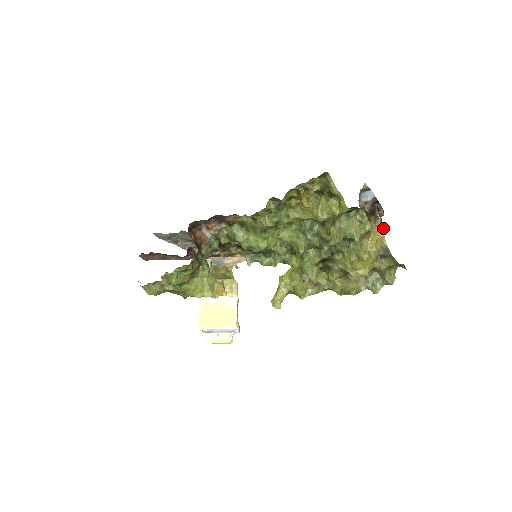
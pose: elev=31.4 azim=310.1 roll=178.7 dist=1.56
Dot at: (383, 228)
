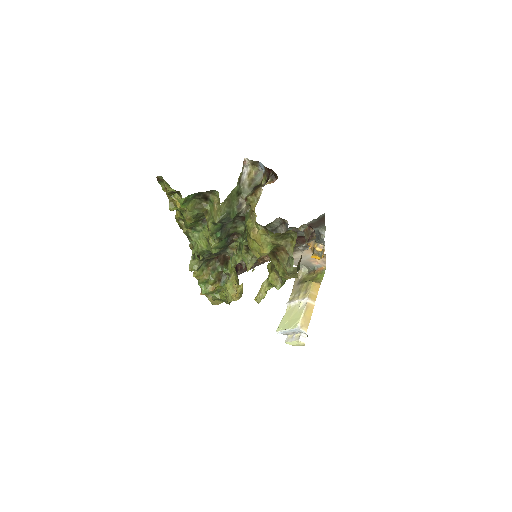
Dot at: (259, 198)
